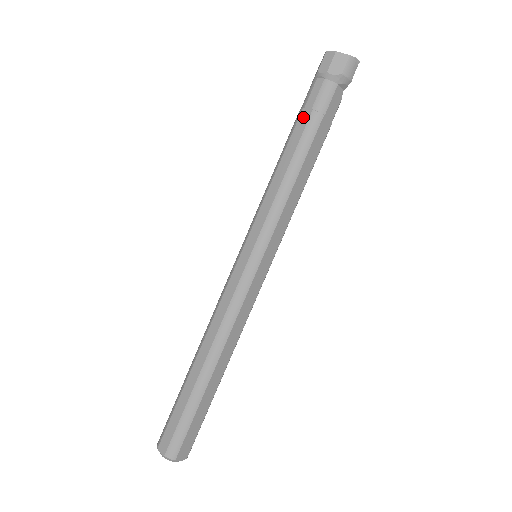
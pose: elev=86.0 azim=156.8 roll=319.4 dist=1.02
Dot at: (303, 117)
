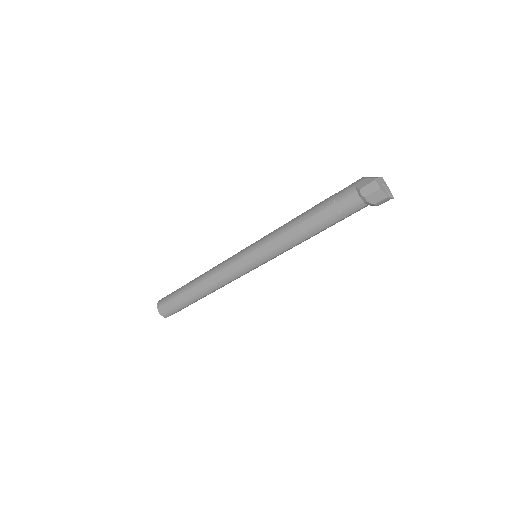
Dot at: (331, 210)
